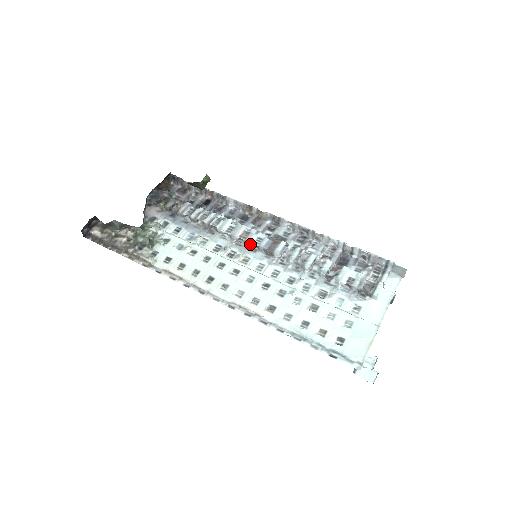
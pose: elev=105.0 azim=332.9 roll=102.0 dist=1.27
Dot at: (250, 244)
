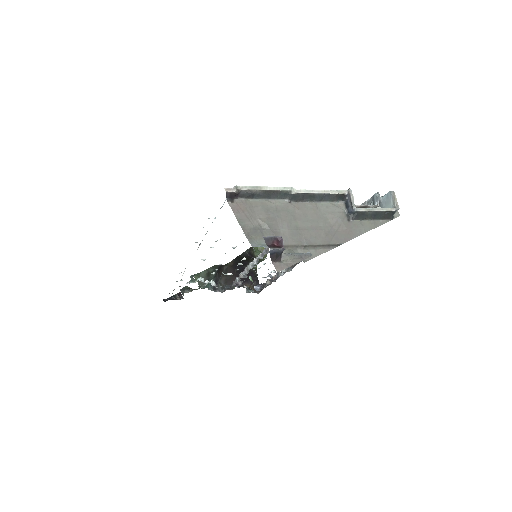
Dot at: (260, 256)
